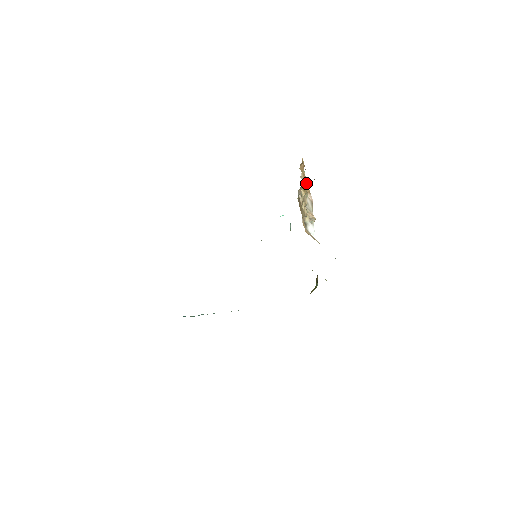
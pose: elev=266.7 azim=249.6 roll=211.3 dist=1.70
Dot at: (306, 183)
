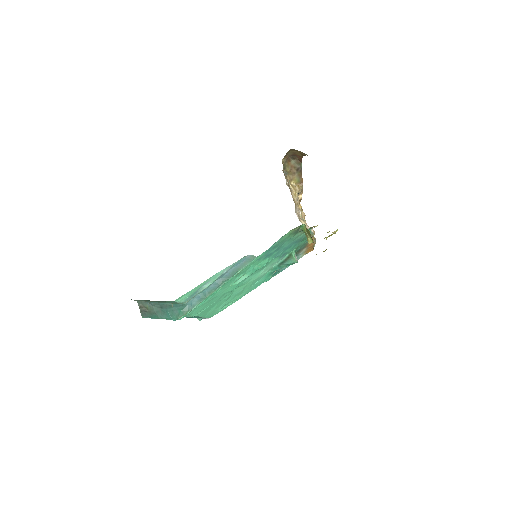
Dot at: (295, 185)
